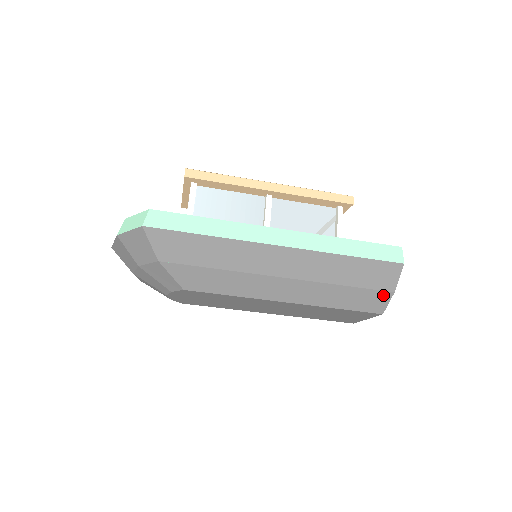
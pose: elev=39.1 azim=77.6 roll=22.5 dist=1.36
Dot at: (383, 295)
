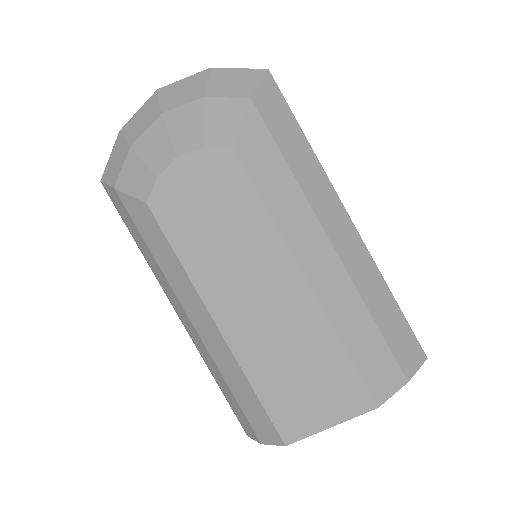
Dot at: (396, 375)
